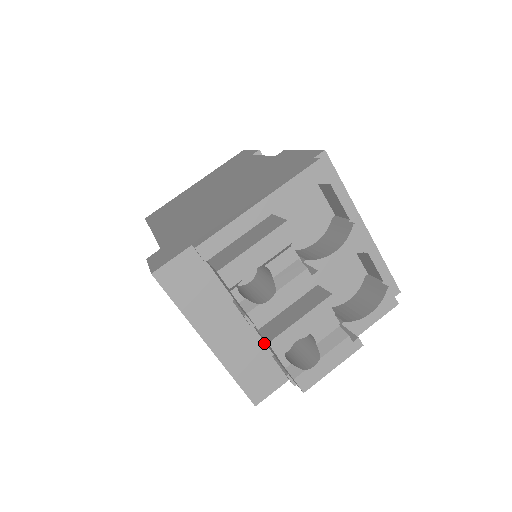
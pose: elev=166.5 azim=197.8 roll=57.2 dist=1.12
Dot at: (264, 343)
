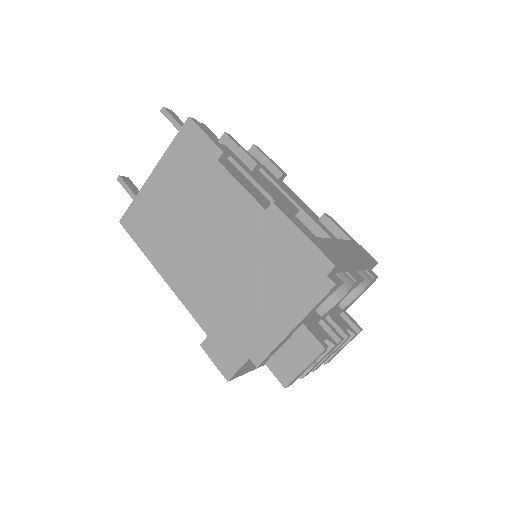
Dot at: occluded
